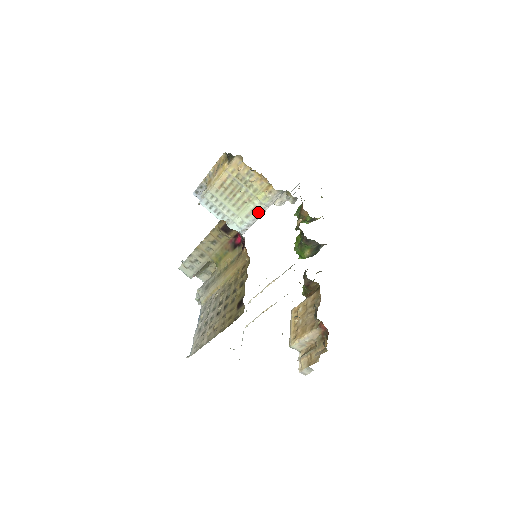
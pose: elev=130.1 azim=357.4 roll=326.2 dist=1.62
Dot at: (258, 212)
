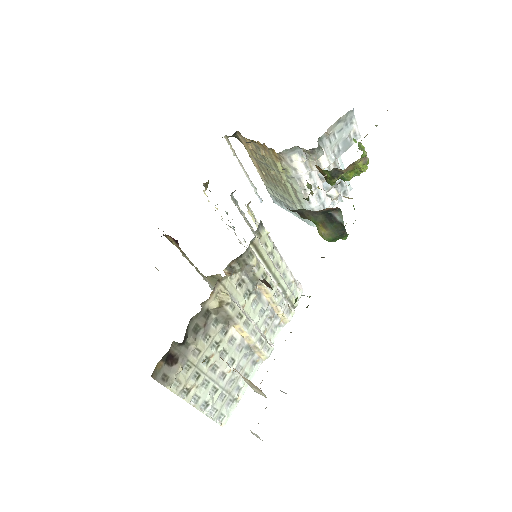
Dot at: (300, 190)
